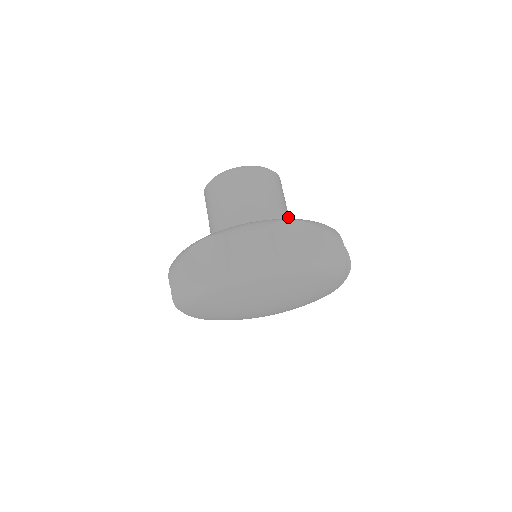
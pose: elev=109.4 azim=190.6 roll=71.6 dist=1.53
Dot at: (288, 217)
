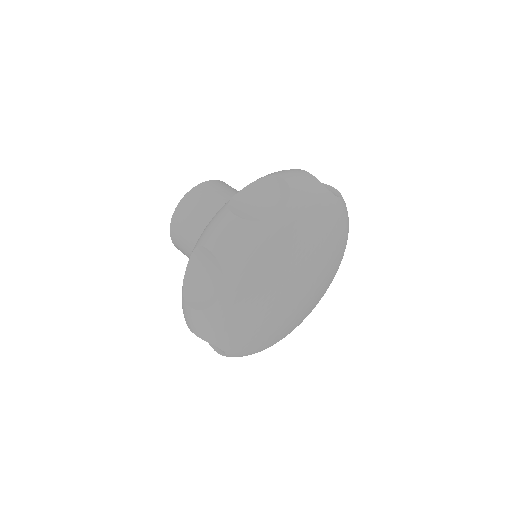
Dot at: occluded
